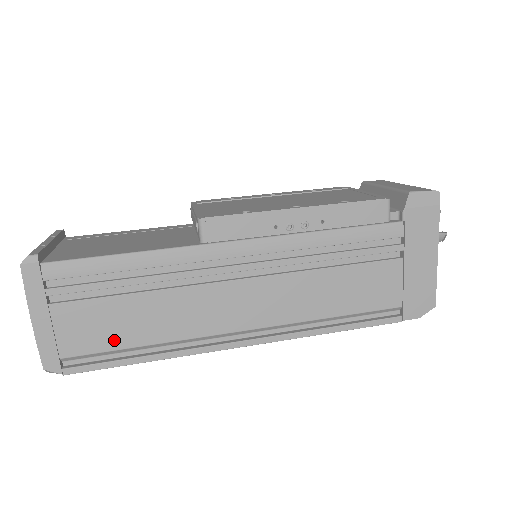
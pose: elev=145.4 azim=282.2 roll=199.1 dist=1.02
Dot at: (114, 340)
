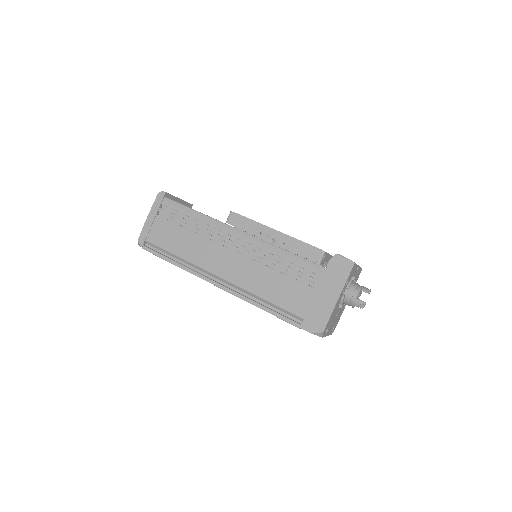
Dot at: (168, 245)
